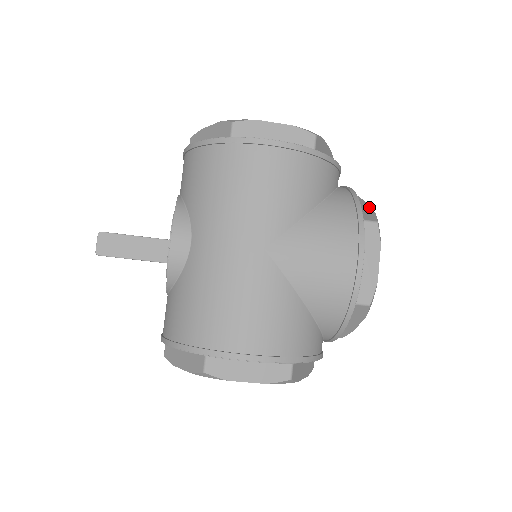
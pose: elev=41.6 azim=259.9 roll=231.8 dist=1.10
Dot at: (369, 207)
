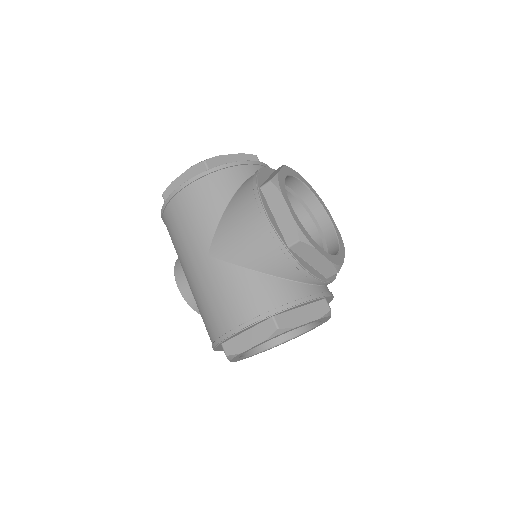
Dot at: (280, 170)
